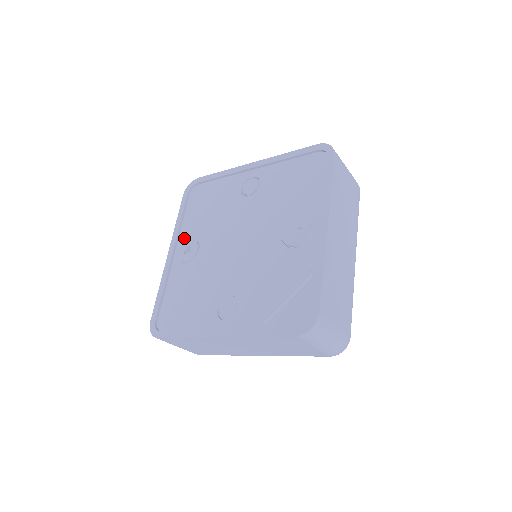
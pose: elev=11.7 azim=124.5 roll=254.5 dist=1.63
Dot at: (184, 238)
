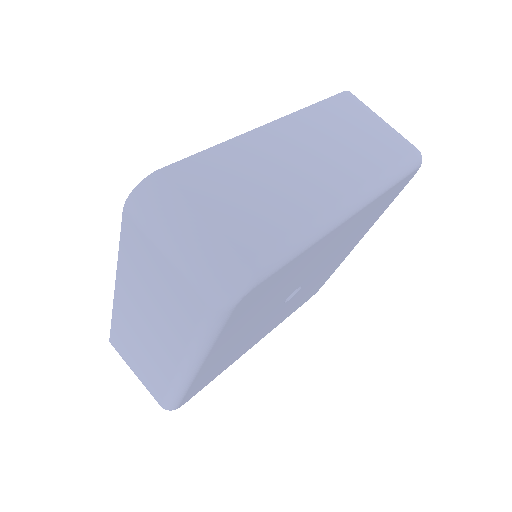
Dot at: occluded
